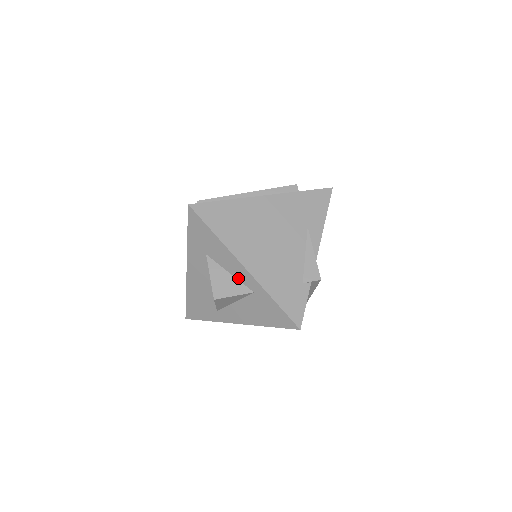
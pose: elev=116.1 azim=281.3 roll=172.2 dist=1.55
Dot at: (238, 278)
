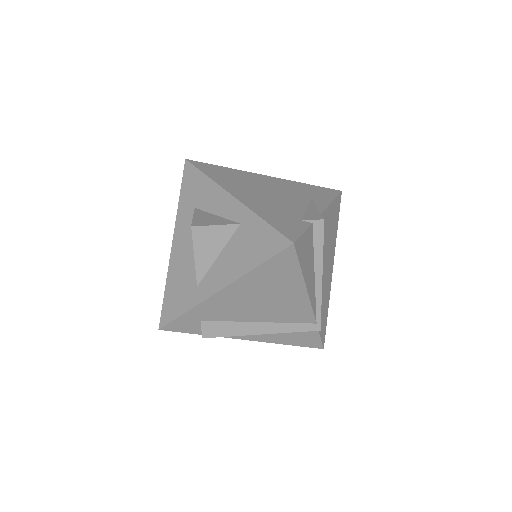
Dot at: (225, 216)
